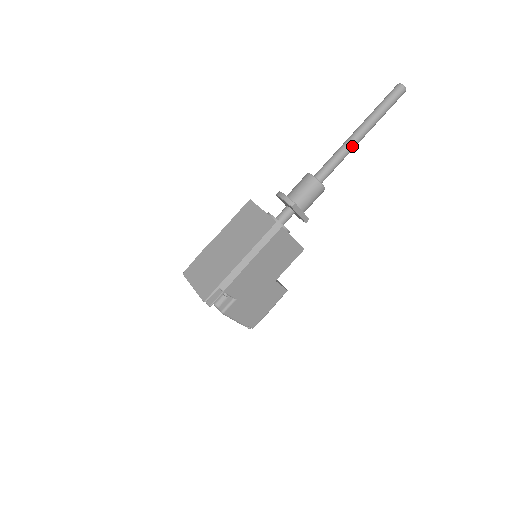
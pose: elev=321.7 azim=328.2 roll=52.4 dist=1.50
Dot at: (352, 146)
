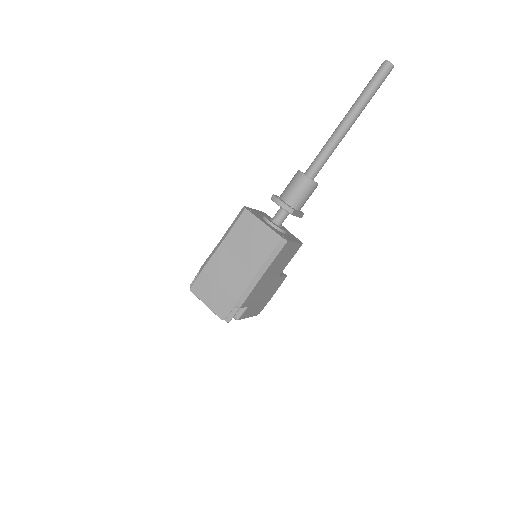
Dot at: (342, 137)
